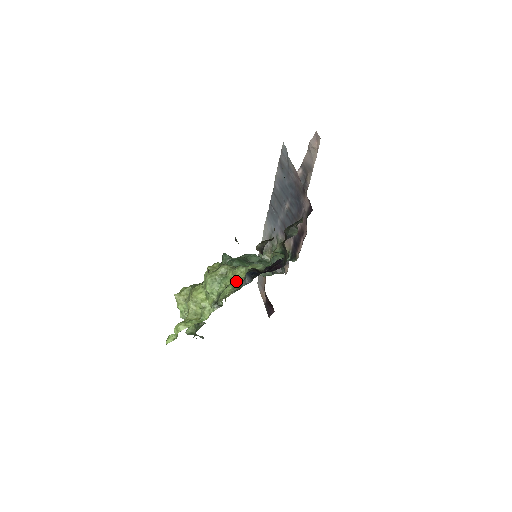
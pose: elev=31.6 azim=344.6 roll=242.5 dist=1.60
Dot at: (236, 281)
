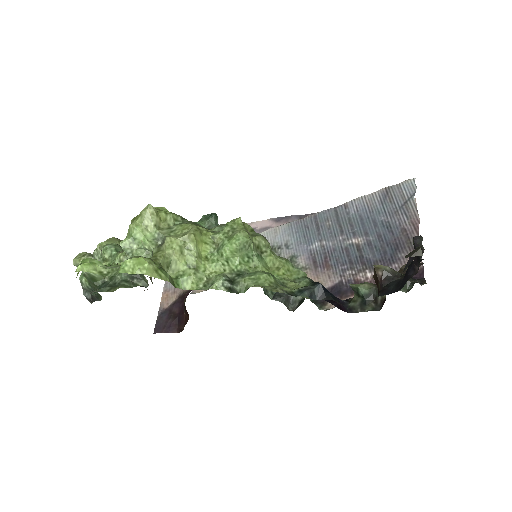
Dot at: (278, 276)
